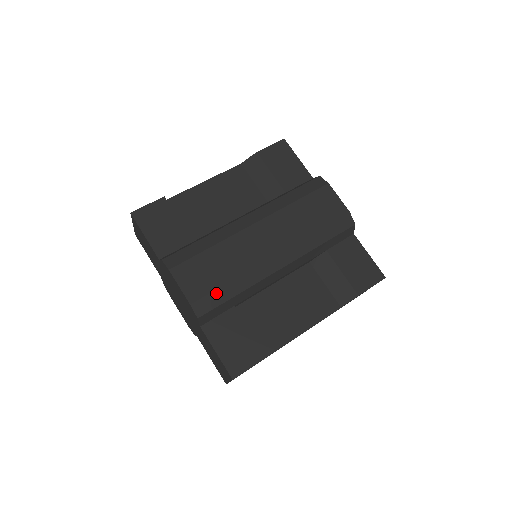
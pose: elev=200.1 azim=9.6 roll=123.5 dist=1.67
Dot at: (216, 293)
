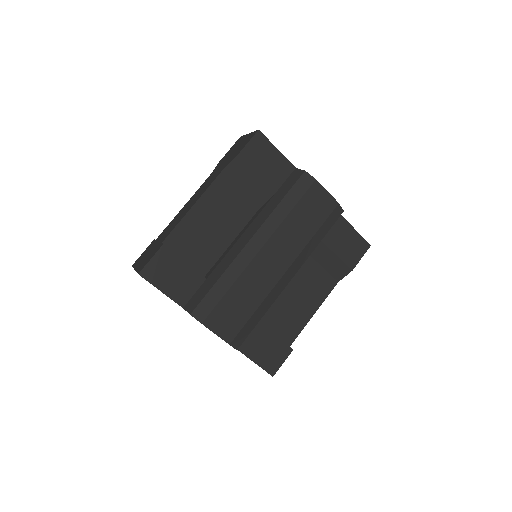
Dot at: (246, 326)
